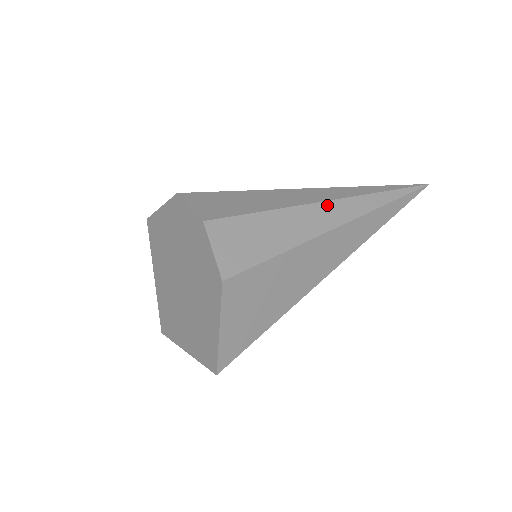
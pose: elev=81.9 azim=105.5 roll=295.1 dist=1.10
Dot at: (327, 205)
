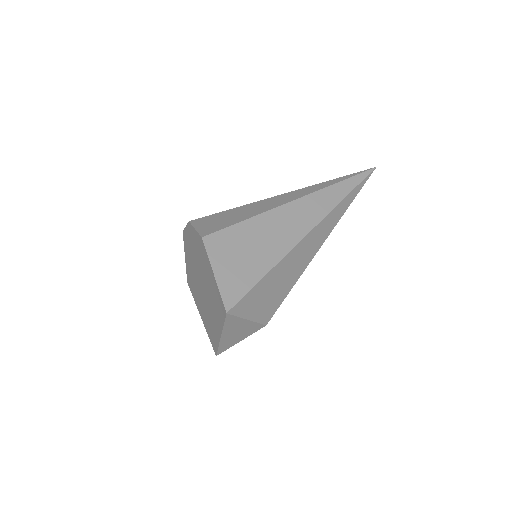
Dot at: (284, 195)
